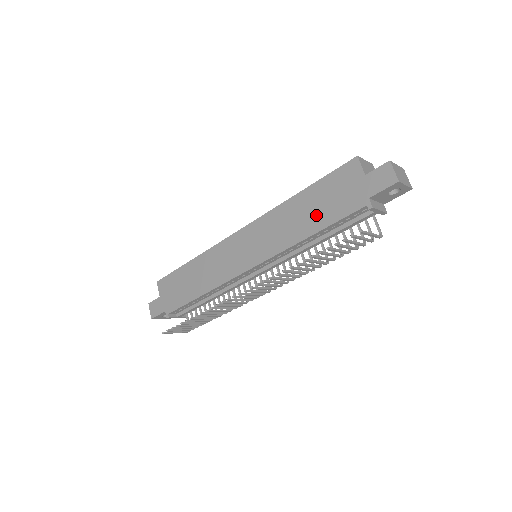
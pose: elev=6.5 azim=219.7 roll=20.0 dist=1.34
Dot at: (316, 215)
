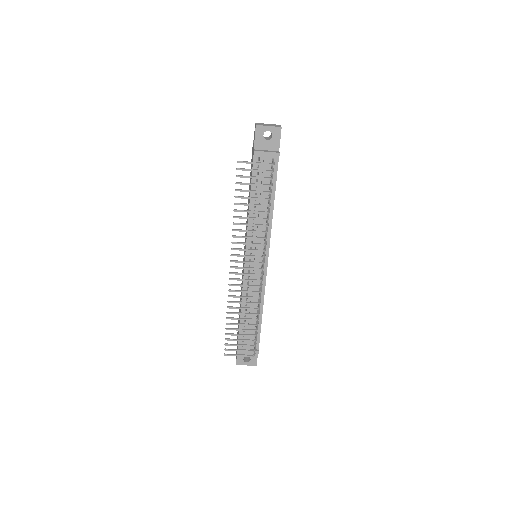
Dot at: occluded
